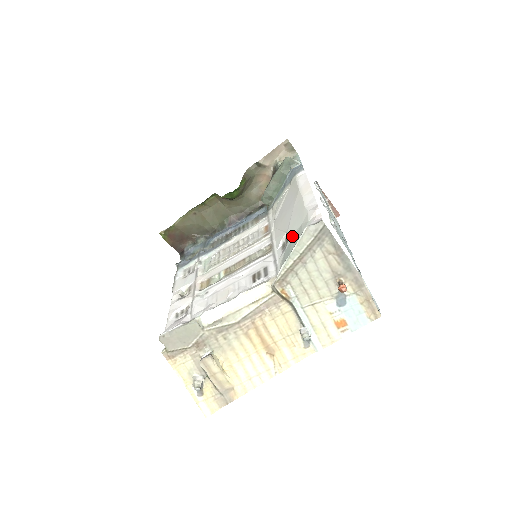
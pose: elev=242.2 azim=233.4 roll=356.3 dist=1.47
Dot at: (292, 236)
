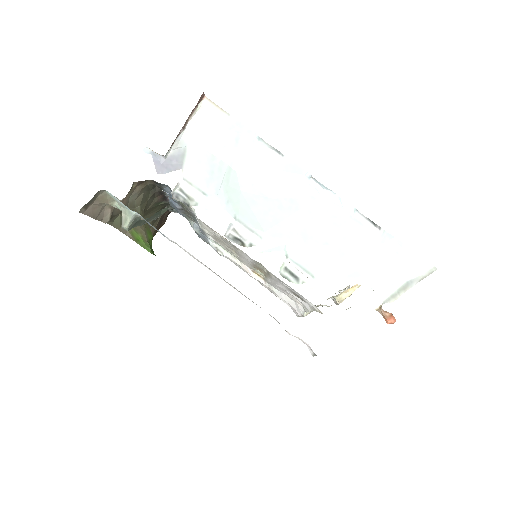
Dot at: occluded
